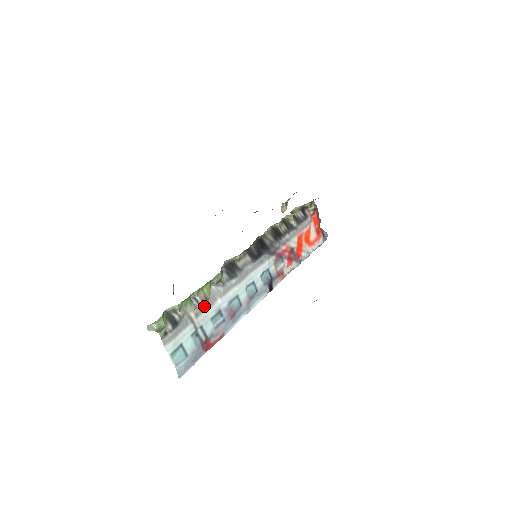
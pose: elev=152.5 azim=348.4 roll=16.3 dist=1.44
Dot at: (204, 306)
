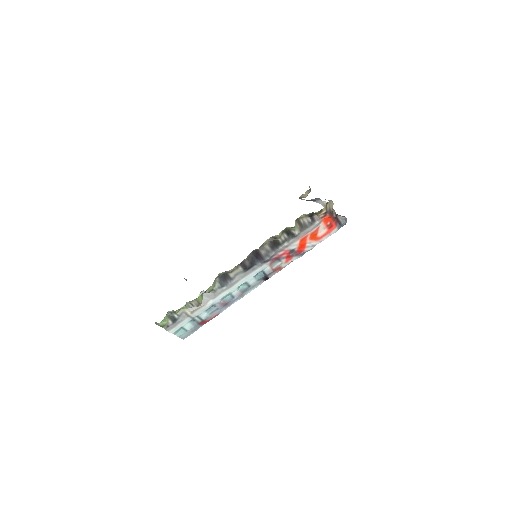
Dot at: (198, 306)
